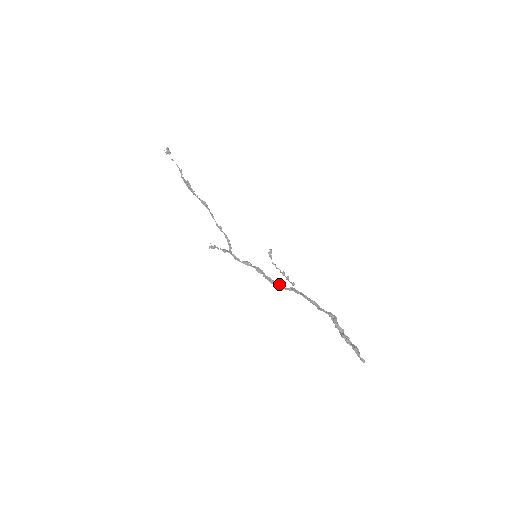
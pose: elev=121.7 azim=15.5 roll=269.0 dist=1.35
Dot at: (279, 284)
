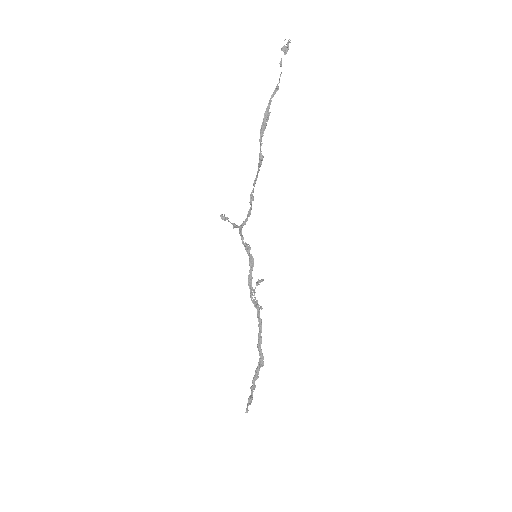
Dot at: (252, 294)
